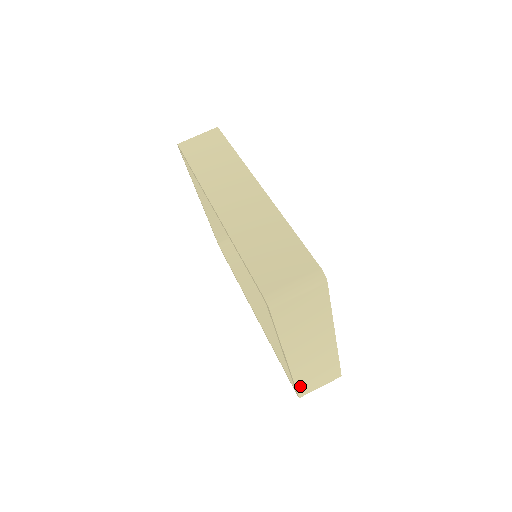
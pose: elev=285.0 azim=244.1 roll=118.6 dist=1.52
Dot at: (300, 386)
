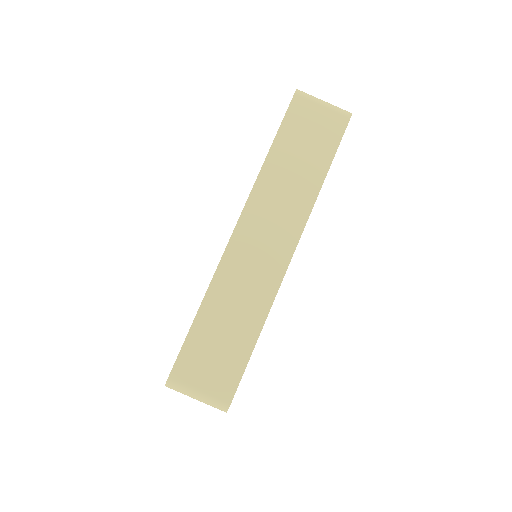
Dot at: occluded
